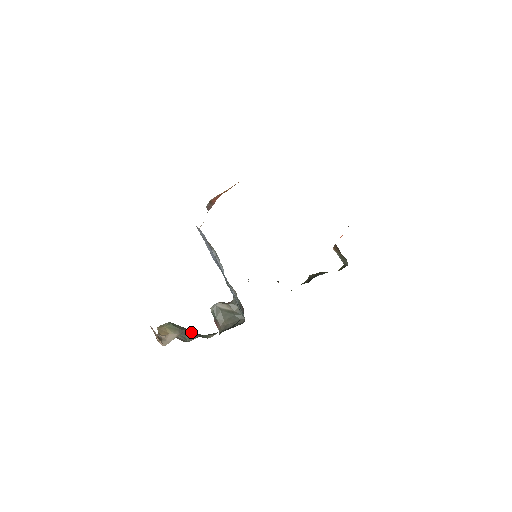
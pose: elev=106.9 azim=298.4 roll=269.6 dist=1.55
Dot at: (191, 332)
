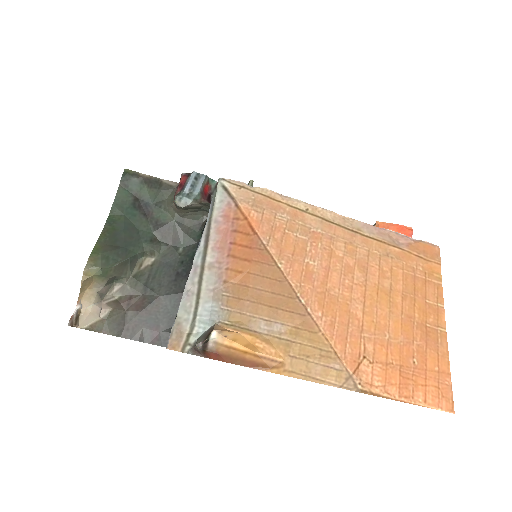
Dot at: (123, 272)
